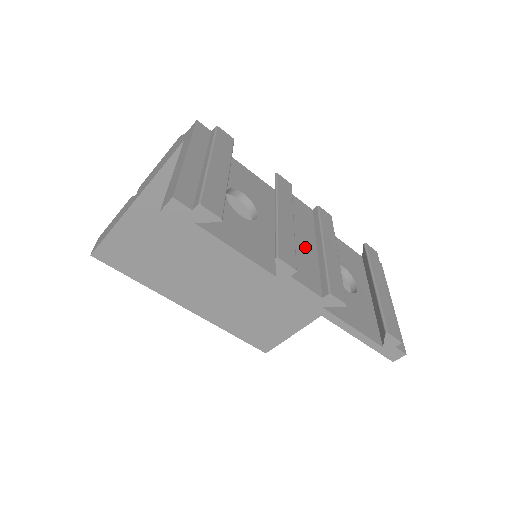
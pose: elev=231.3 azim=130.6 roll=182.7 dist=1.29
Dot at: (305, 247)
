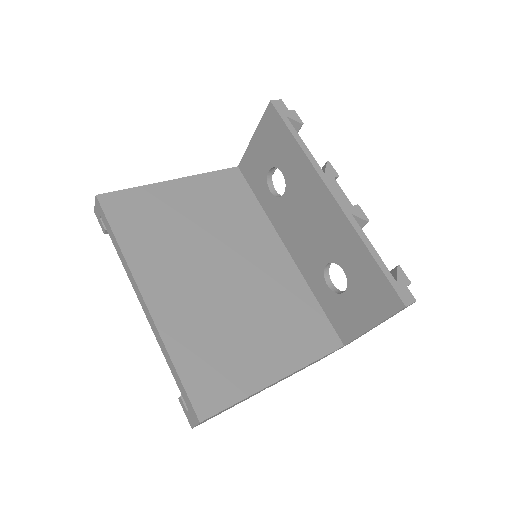
Dot at: occluded
